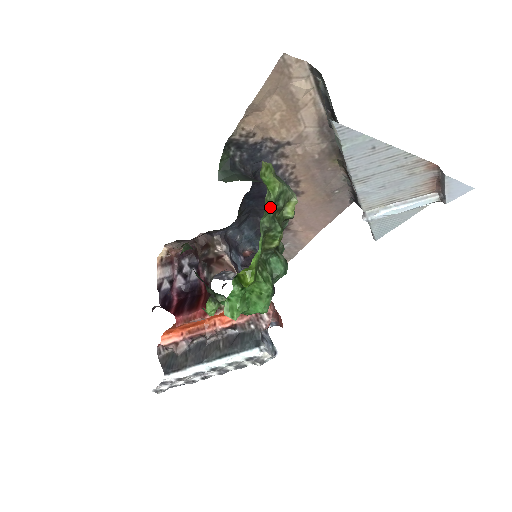
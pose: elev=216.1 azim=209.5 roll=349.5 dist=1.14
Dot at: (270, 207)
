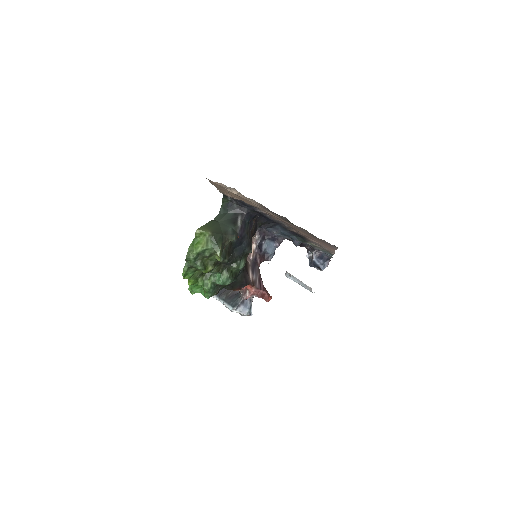
Dot at: (191, 257)
